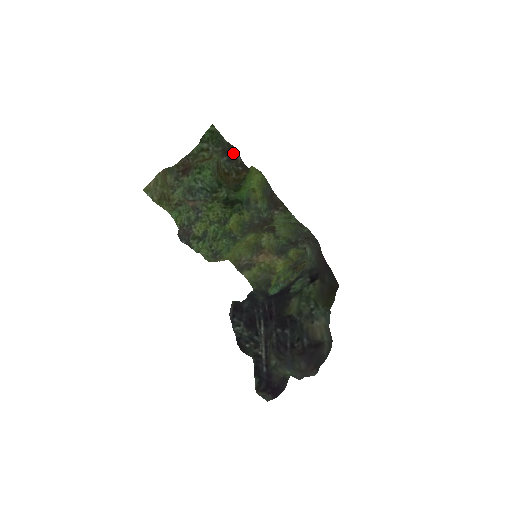
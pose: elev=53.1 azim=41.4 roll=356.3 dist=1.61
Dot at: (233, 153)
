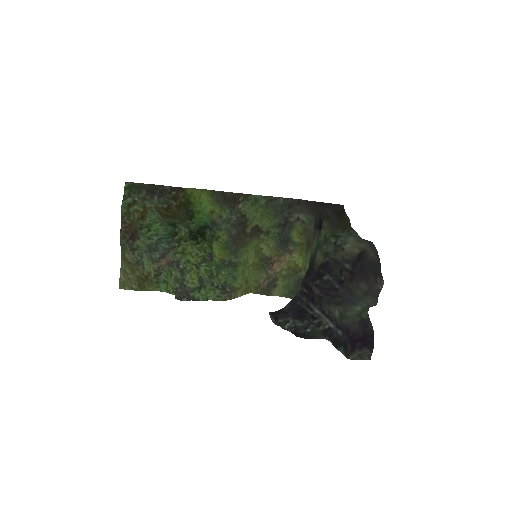
Dot at: (159, 189)
